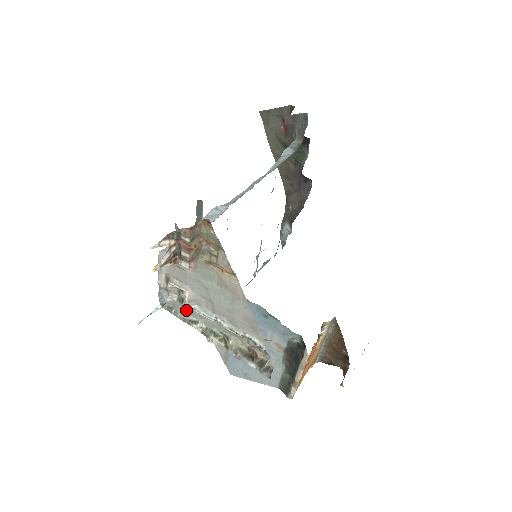
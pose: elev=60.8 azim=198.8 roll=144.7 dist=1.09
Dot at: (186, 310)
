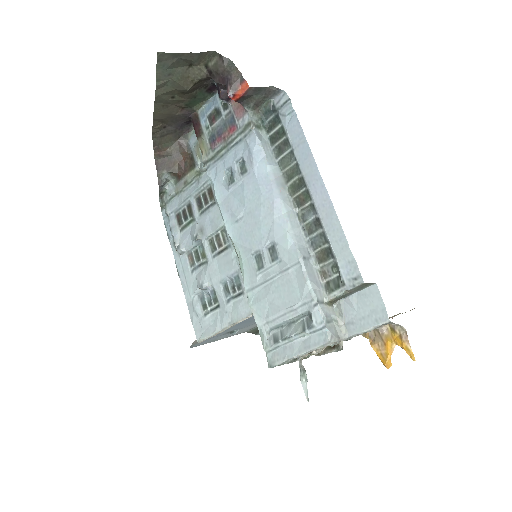
Dot at: occluded
